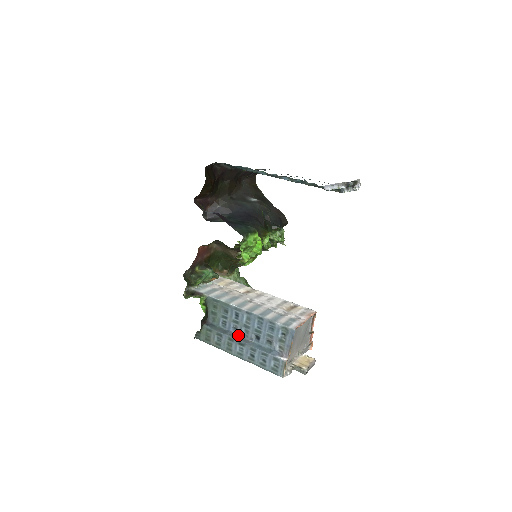
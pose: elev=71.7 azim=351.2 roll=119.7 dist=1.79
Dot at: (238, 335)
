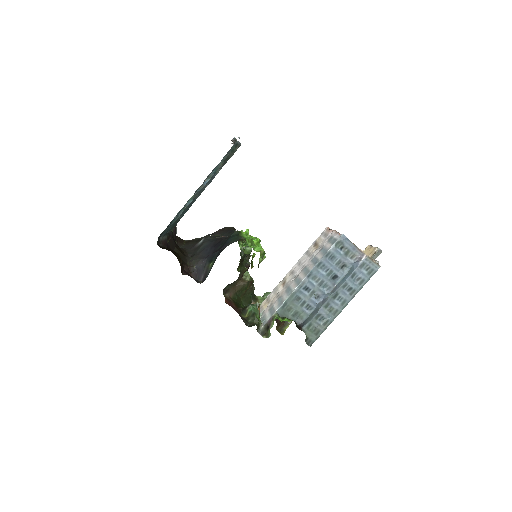
Dot at: (325, 297)
